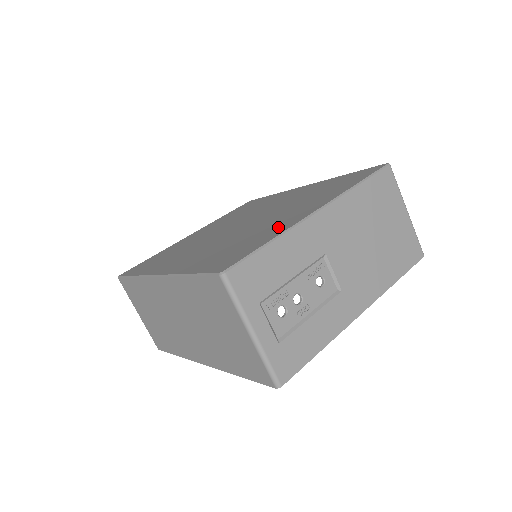
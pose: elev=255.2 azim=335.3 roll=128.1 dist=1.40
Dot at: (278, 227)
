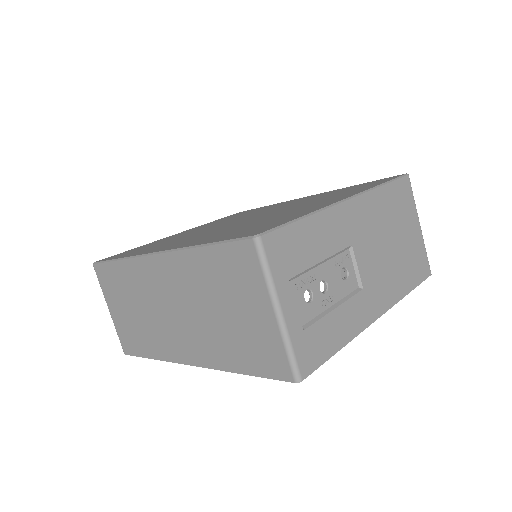
Dot at: (305, 210)
